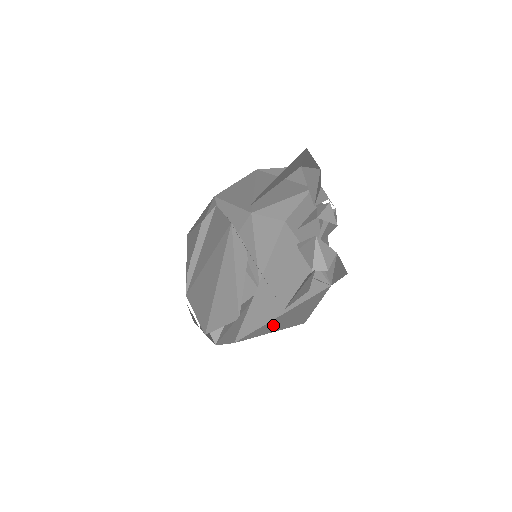
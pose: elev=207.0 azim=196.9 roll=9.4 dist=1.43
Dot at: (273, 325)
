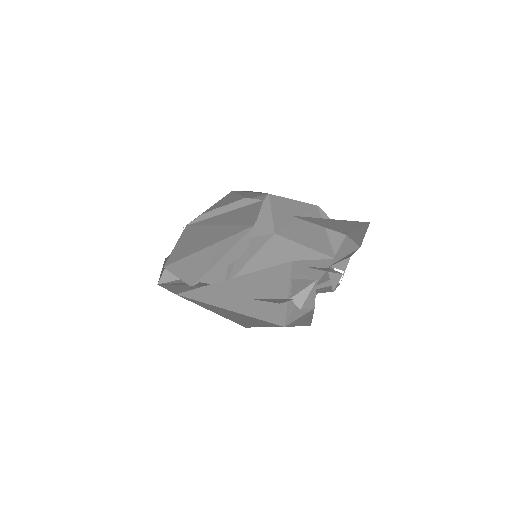
Dot at: (218, 310)
